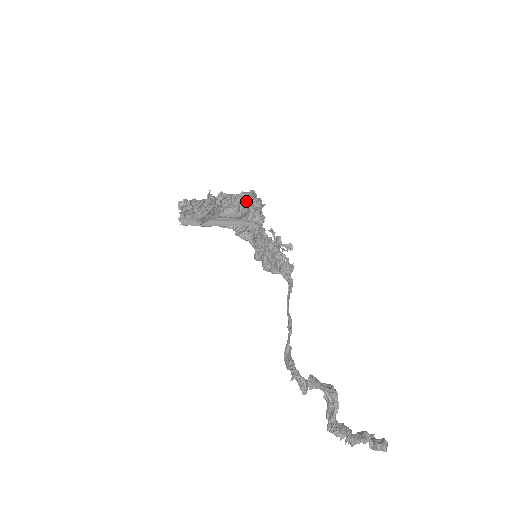
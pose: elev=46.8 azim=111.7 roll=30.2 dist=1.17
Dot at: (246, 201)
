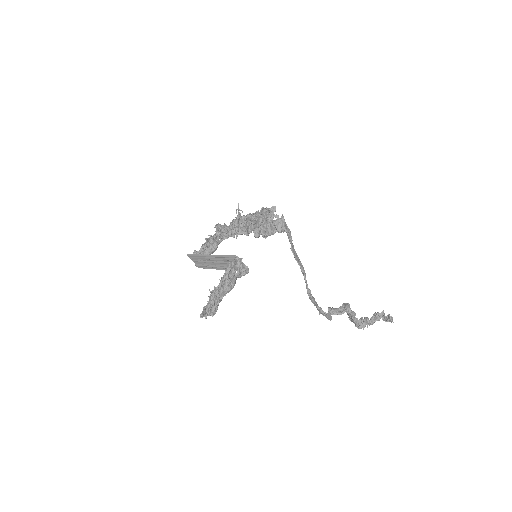
Dot at: (231, 274)
